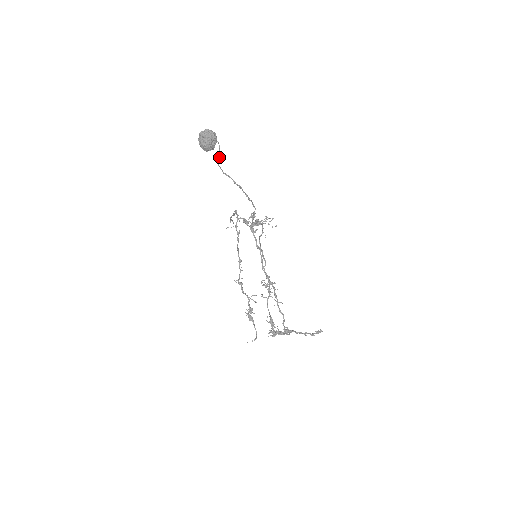
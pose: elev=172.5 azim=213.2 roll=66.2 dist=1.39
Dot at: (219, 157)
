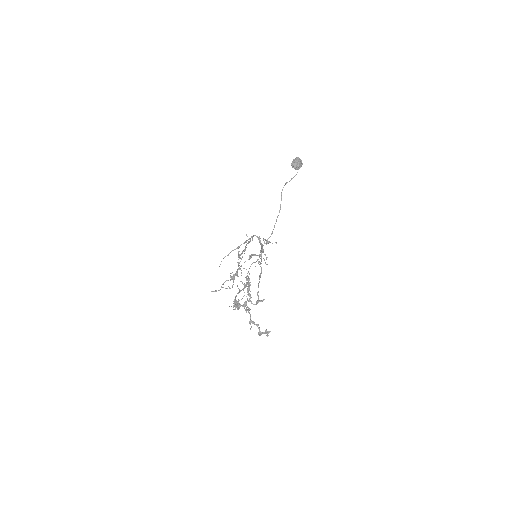
Dot at: (291, 179)
